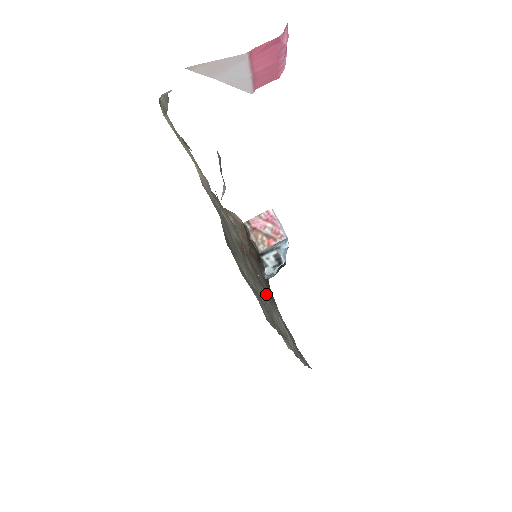
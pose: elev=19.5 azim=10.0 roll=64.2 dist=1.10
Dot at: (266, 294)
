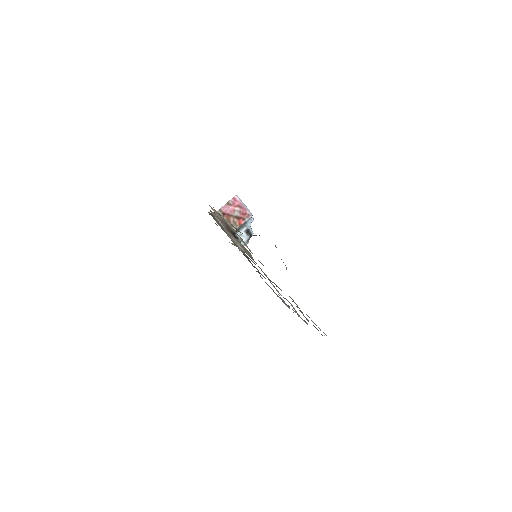
Dot at: occluded
